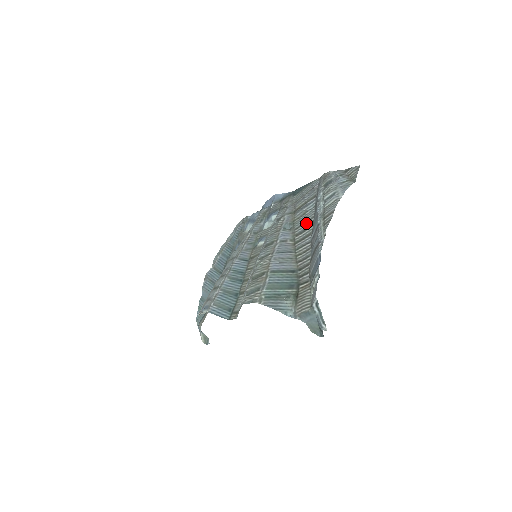
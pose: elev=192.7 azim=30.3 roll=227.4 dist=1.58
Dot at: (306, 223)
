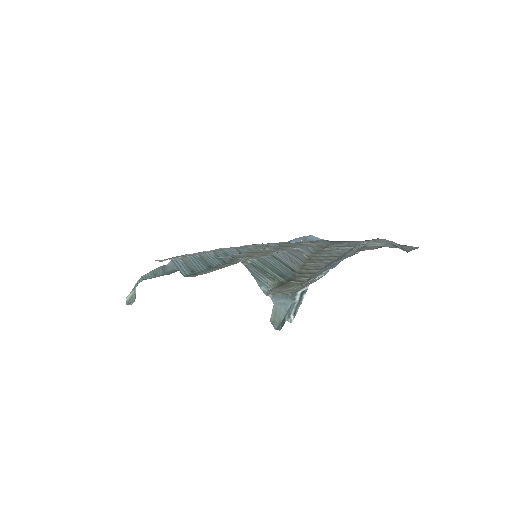
Dot at: (333, 253)
